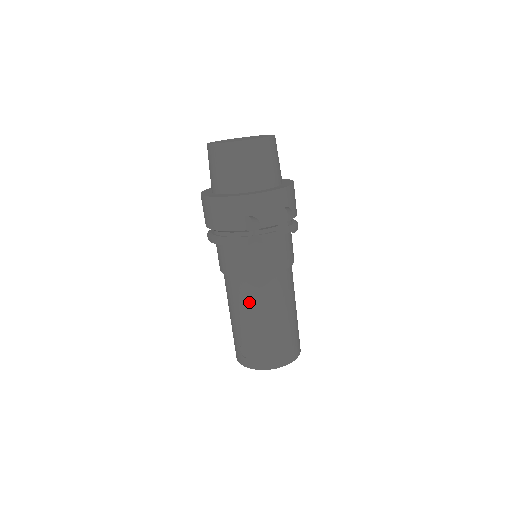
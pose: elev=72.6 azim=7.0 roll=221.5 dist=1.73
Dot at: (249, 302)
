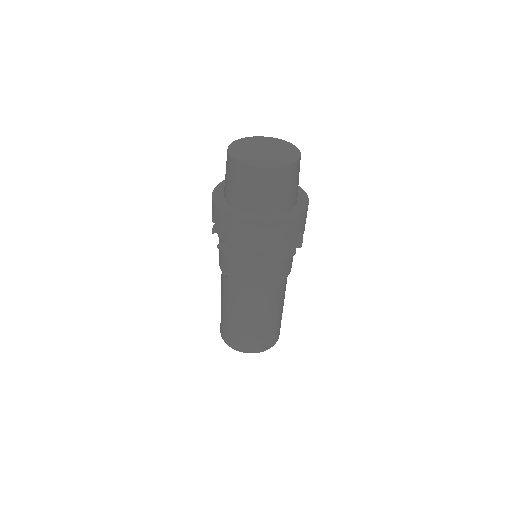
Dot at: (275, 300)
